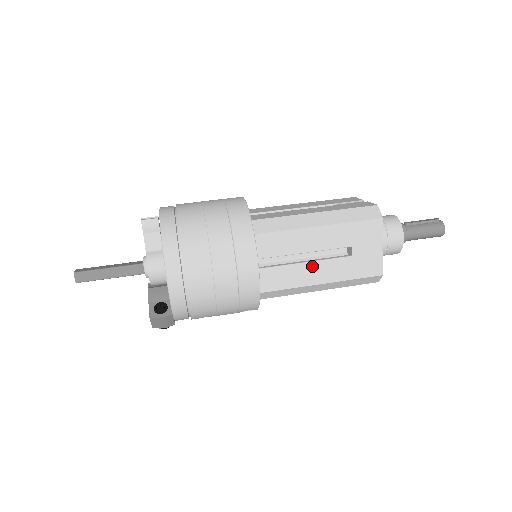
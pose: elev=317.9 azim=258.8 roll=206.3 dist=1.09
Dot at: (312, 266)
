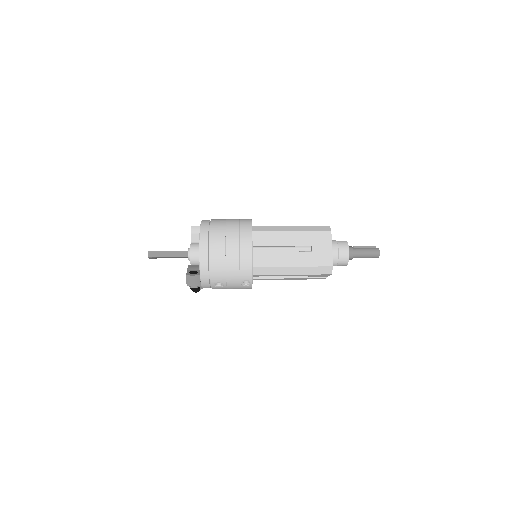
Dot at: (287, 254)
